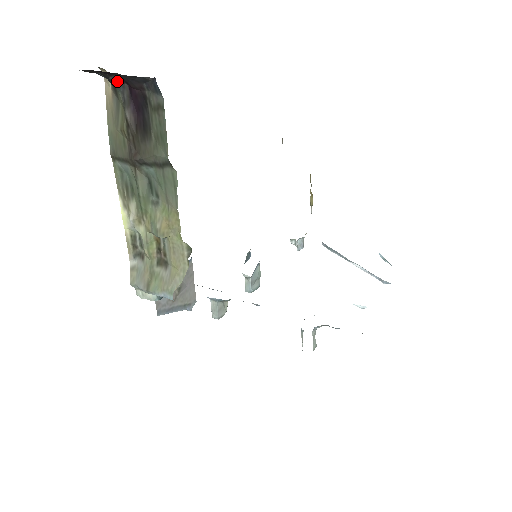
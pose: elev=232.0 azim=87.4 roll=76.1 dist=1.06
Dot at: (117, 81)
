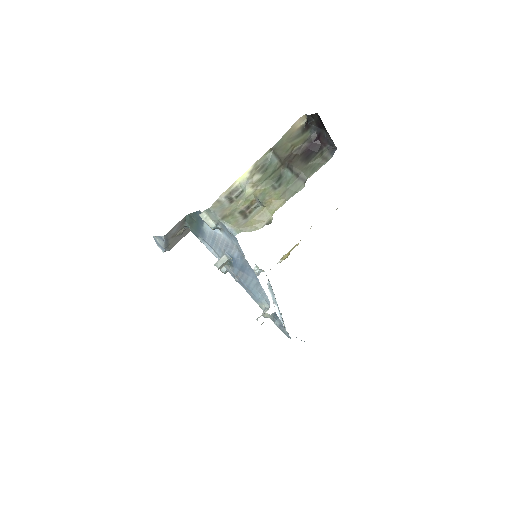
Dot at: (315, 130)
